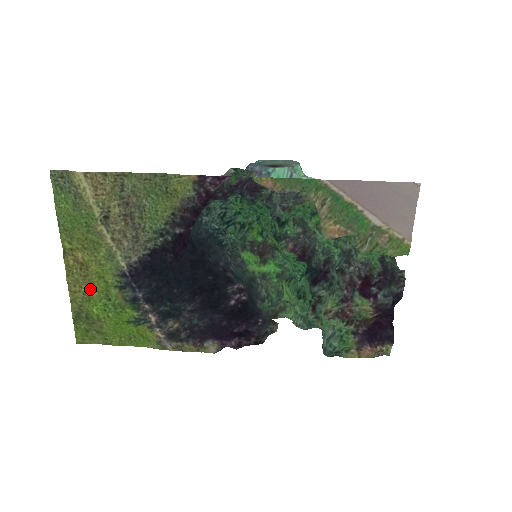
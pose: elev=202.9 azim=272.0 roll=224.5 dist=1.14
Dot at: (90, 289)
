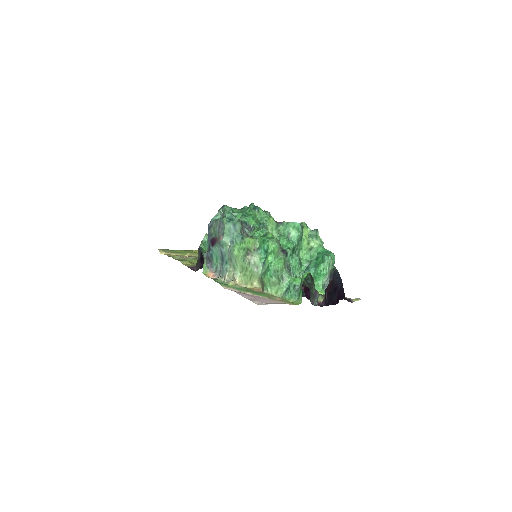
Dot at: occluded
